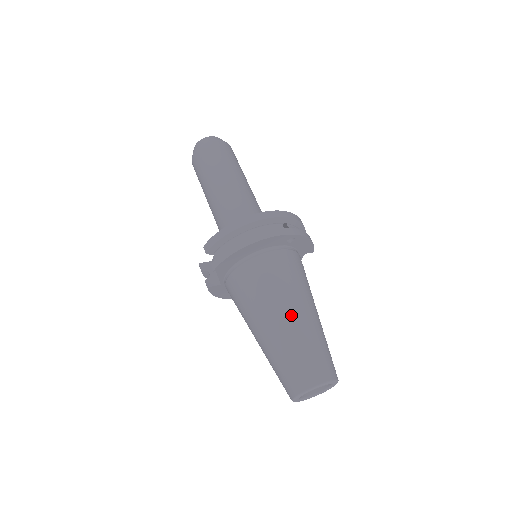
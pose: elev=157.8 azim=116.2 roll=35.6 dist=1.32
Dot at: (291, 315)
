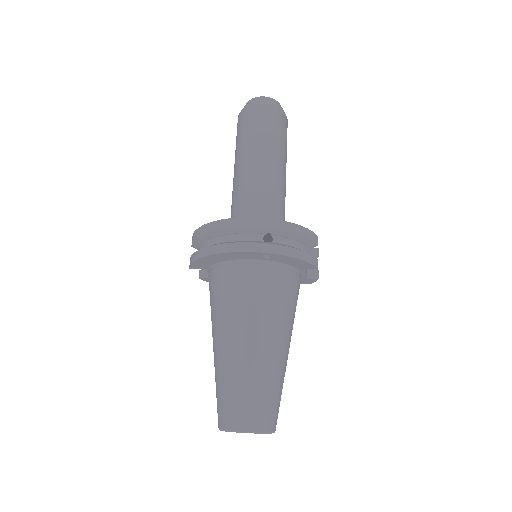
Dot at: (235, 345)
